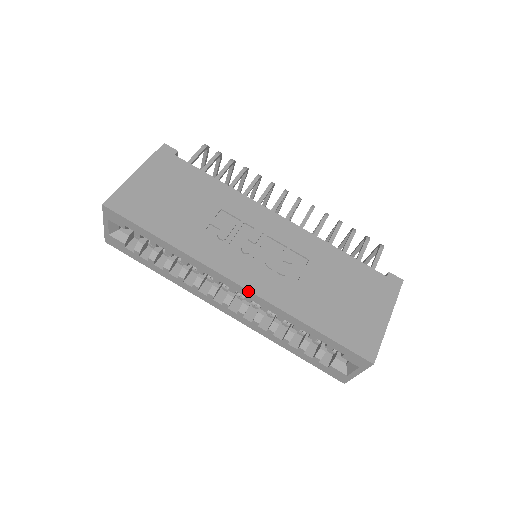
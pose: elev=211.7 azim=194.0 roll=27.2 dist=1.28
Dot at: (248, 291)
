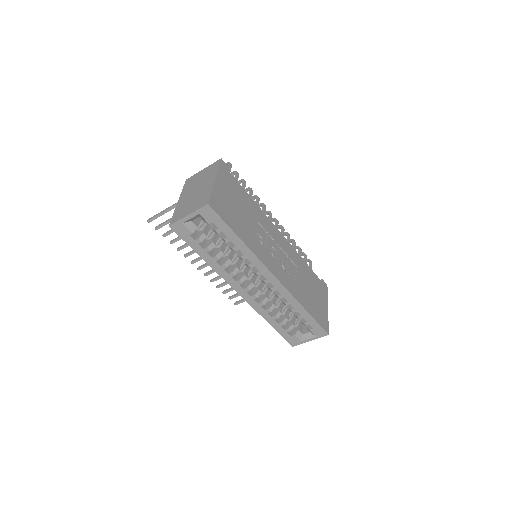
Dot at: (281, 284)
